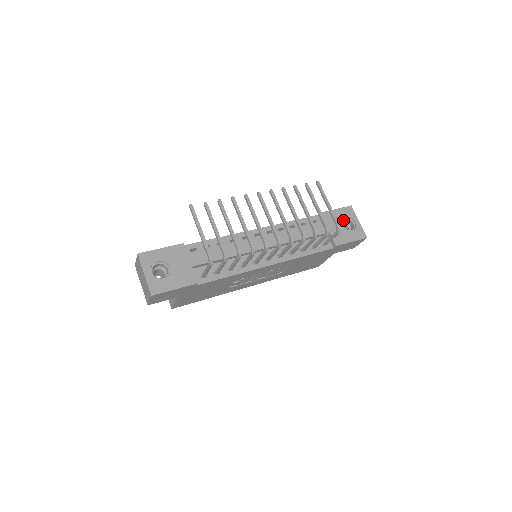
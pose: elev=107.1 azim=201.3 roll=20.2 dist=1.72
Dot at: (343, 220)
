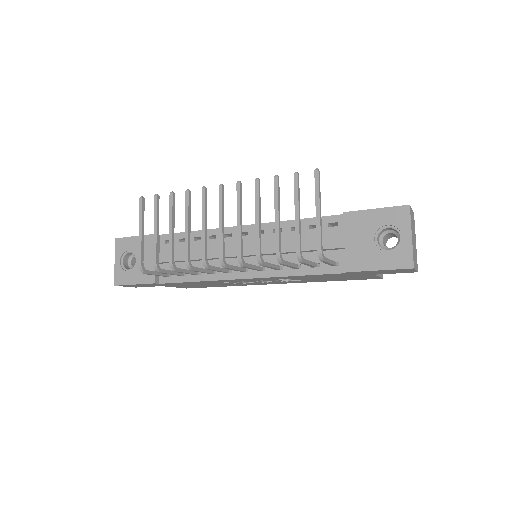
Dot at: (385, 228)
